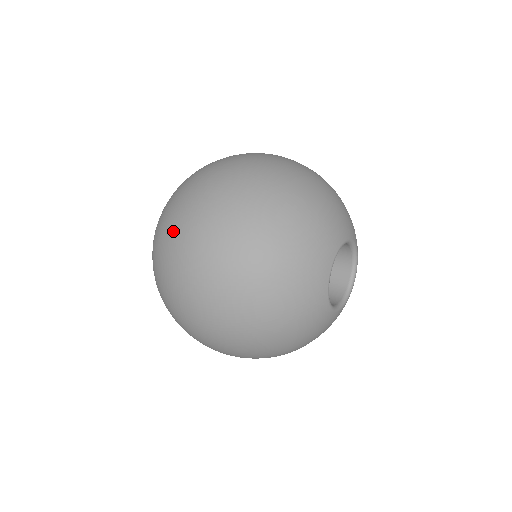
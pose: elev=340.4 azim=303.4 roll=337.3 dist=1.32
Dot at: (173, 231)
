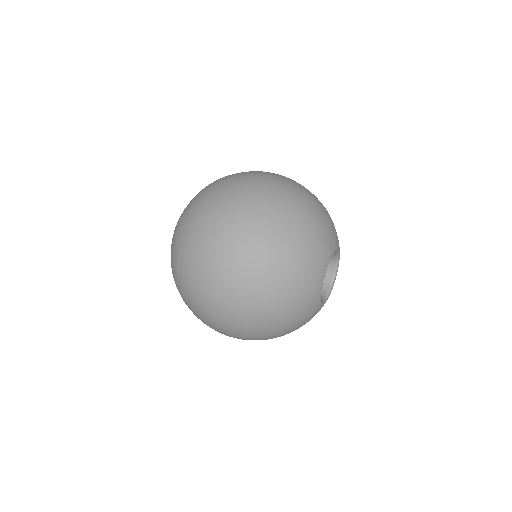
Dot at: (193, 284)
